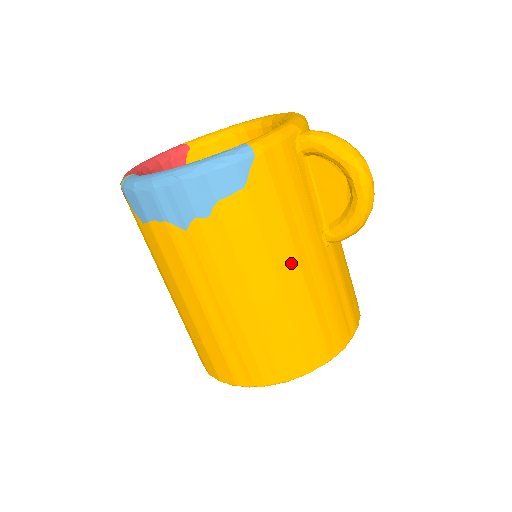
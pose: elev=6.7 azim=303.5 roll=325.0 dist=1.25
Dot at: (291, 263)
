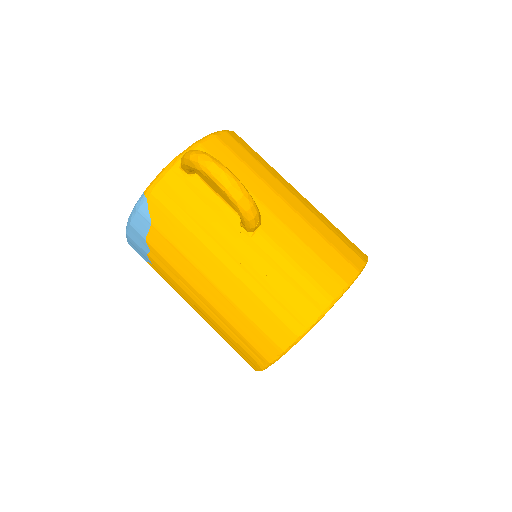
Dot at: (214, 263)
